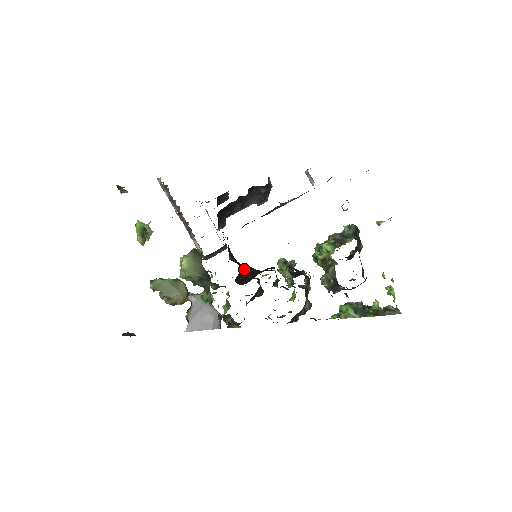
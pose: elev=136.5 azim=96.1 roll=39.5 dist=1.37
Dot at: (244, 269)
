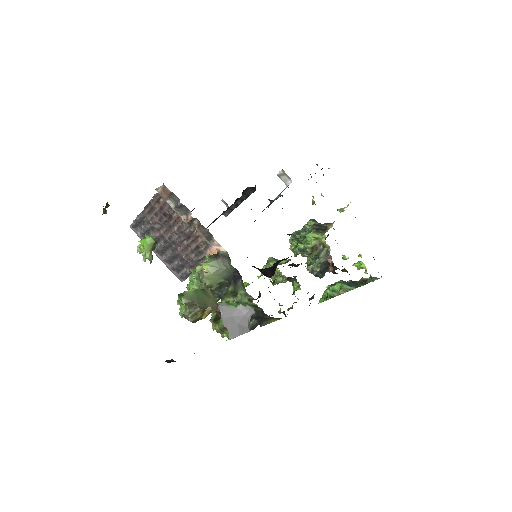
Dot at: occluded
